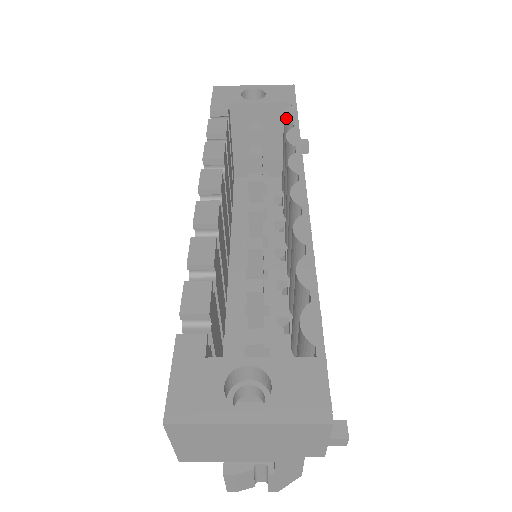
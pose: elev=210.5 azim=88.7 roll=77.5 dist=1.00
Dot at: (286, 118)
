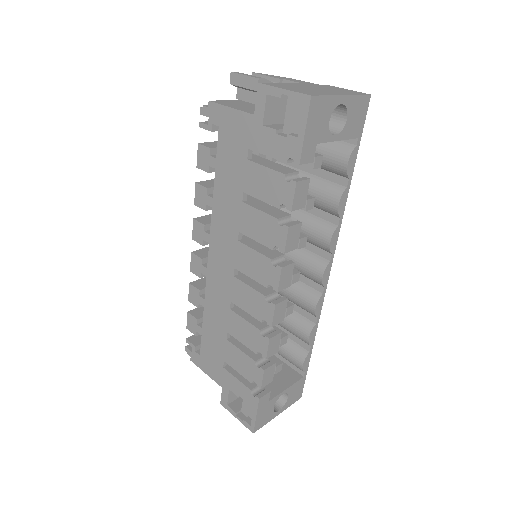
Dot at: (347, 172)
